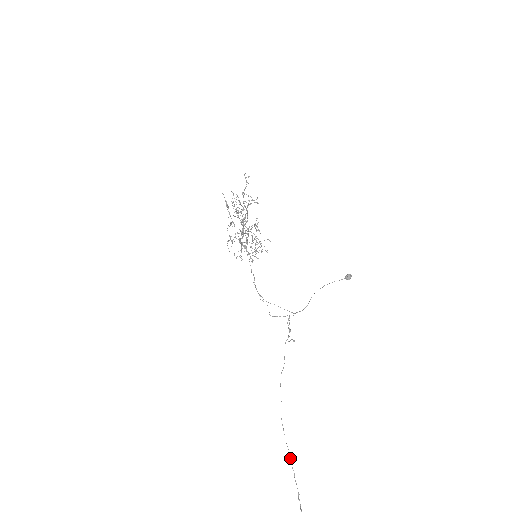
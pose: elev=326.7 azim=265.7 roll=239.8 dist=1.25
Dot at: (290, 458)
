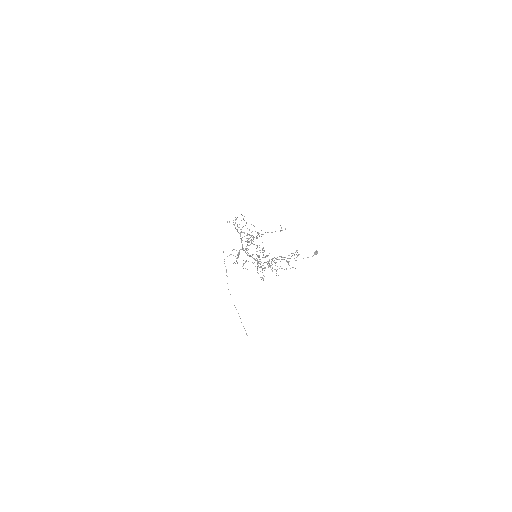
Dot at: occluded
